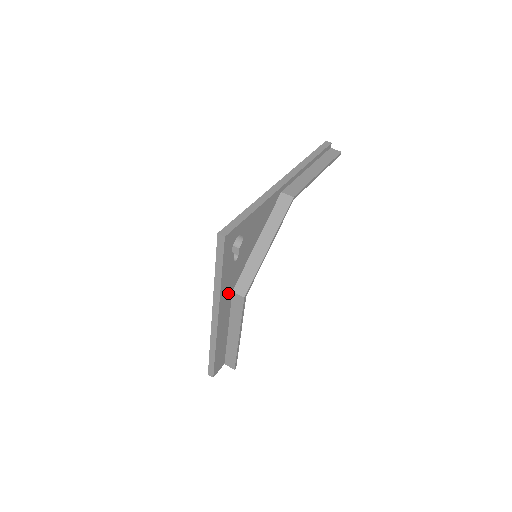
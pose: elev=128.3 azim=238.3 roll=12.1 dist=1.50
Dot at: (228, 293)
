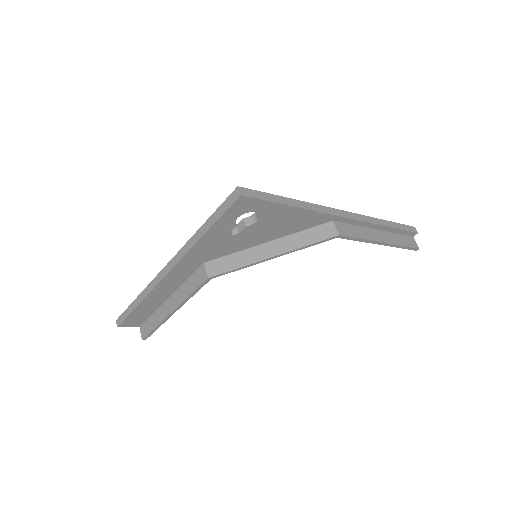
Dot at: (198, 260)
